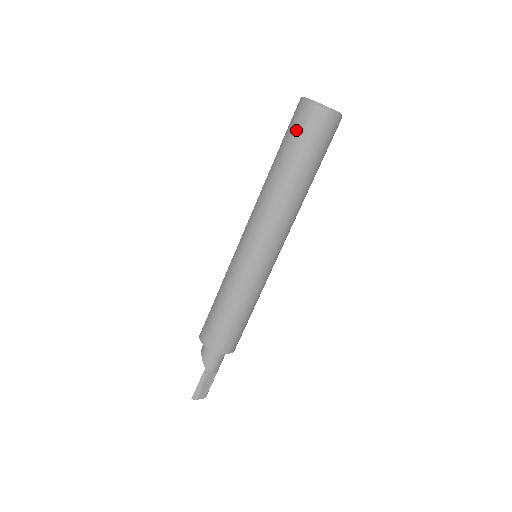
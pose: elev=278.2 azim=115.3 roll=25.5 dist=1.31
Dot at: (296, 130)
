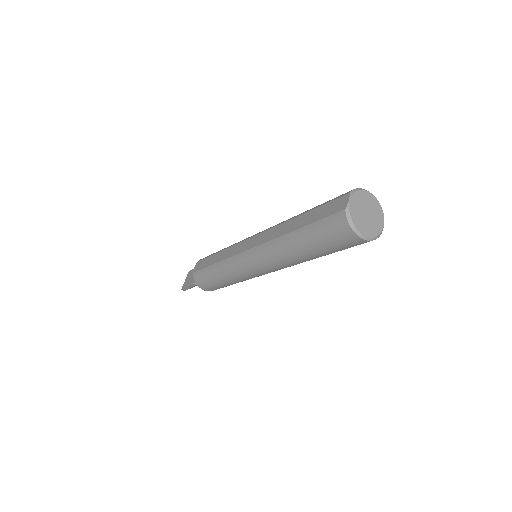
Dot at: (326, 236)
